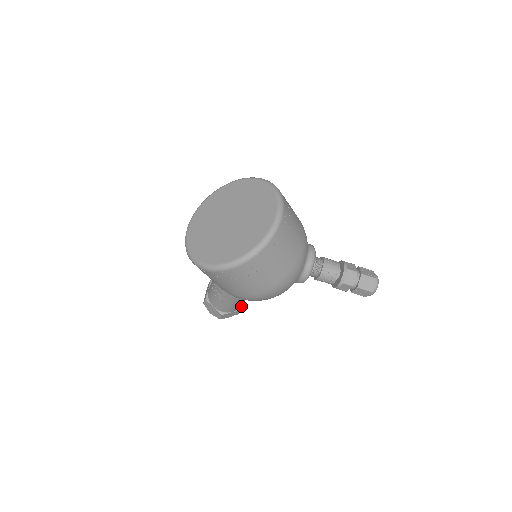
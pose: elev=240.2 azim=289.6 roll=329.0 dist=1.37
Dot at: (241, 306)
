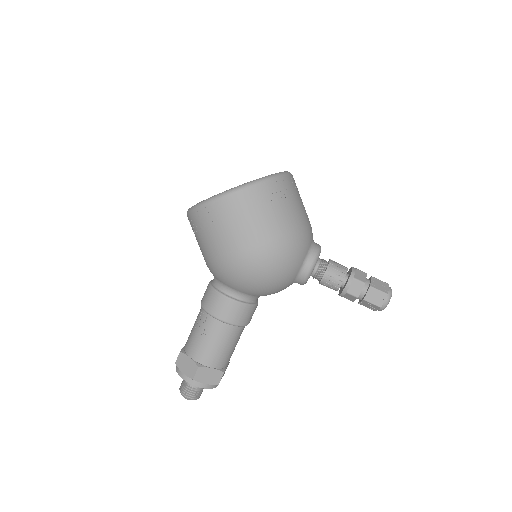
Dot at: (224, 368)
